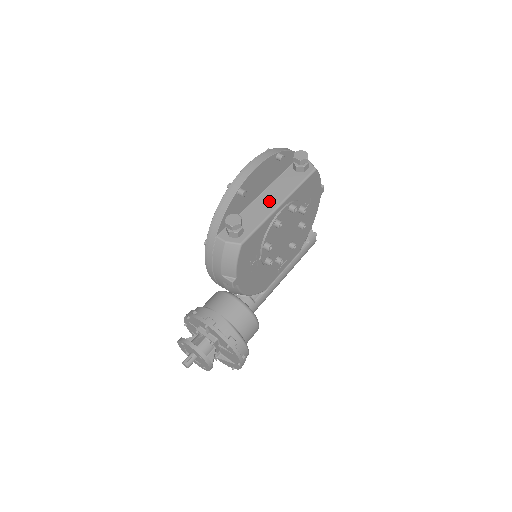
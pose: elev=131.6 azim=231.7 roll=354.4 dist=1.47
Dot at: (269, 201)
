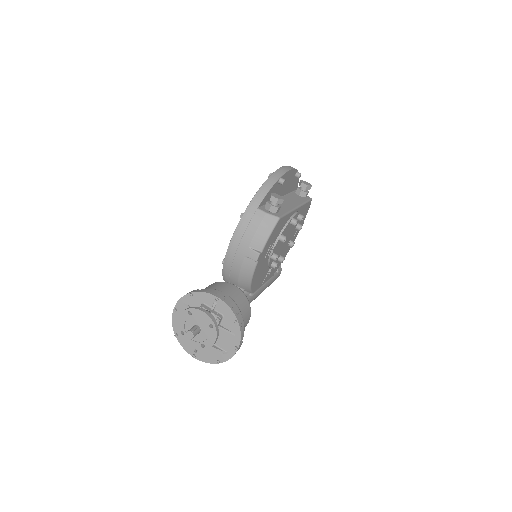
Dot at: (288, 203)
